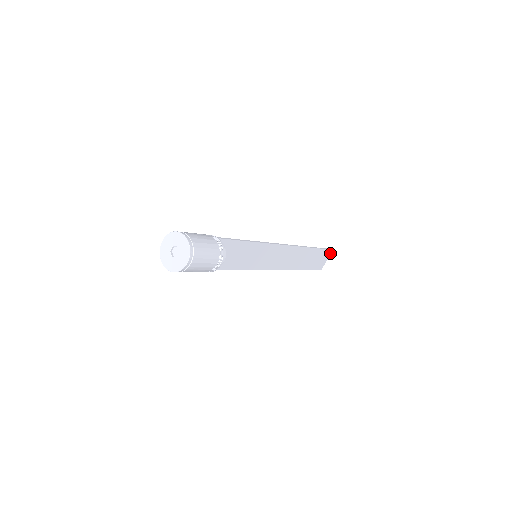
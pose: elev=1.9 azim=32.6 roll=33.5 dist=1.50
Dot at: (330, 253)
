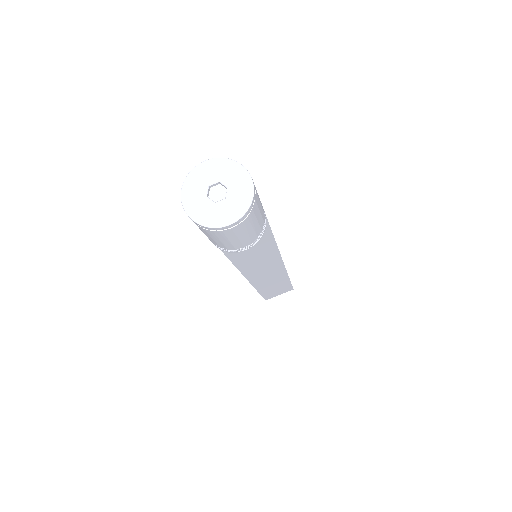
Dot at: (288, 290)
